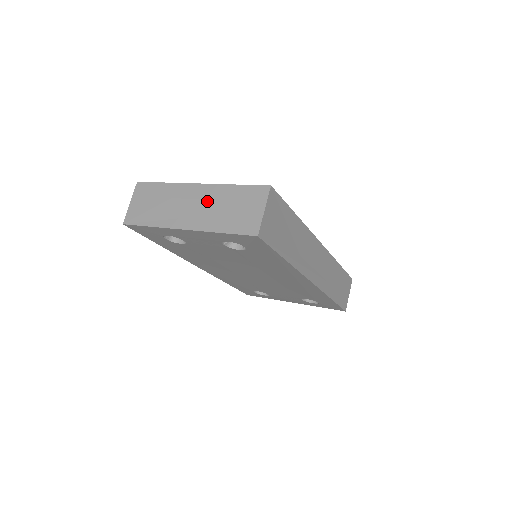
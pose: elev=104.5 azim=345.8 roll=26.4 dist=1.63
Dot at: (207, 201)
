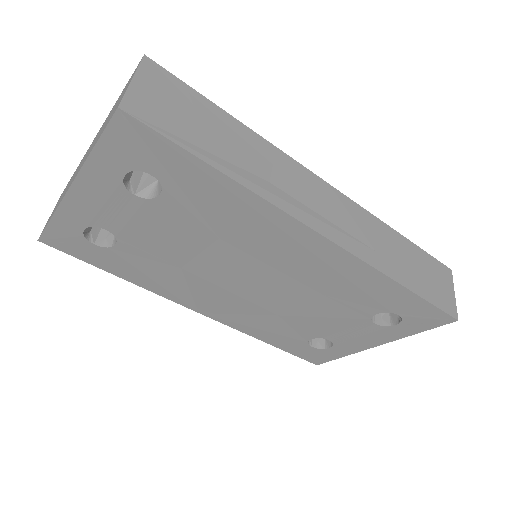
Dot at: occluded
